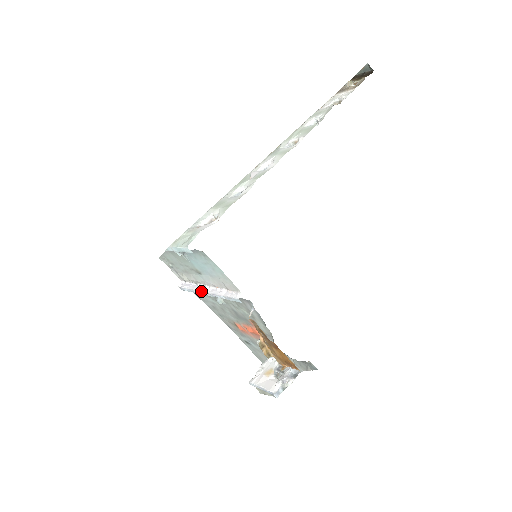
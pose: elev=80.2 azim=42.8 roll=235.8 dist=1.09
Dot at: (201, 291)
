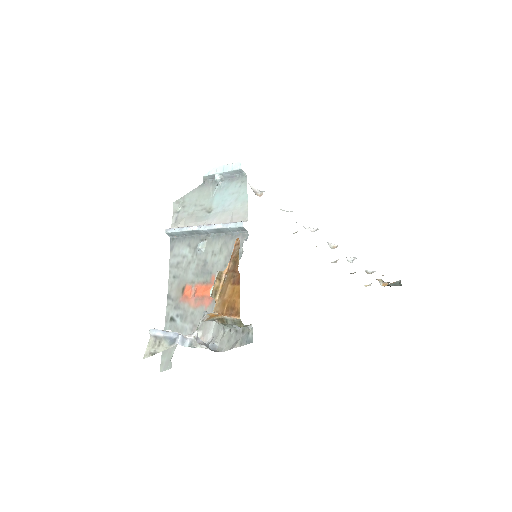
Dot at: occluded
